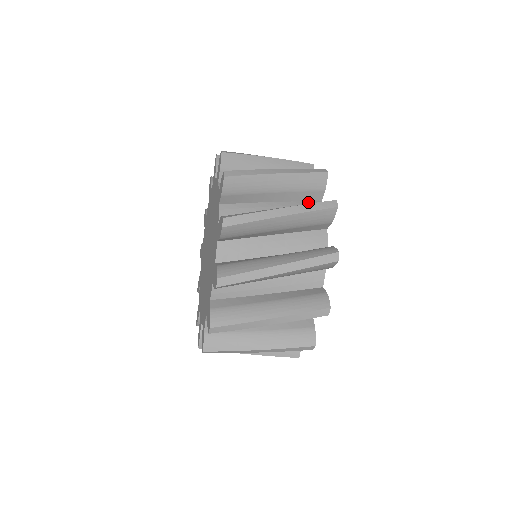
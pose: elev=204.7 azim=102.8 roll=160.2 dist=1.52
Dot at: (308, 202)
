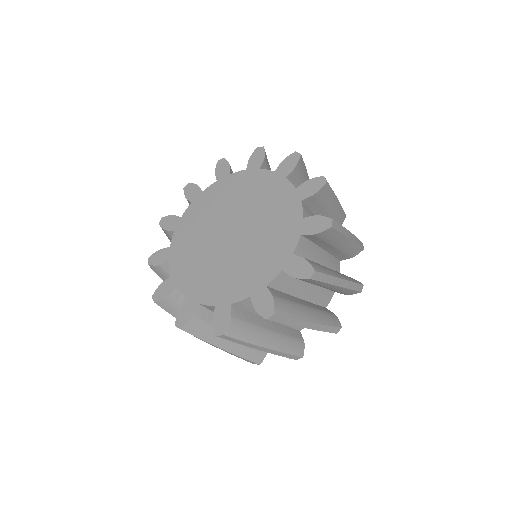
Dot at: occluded
